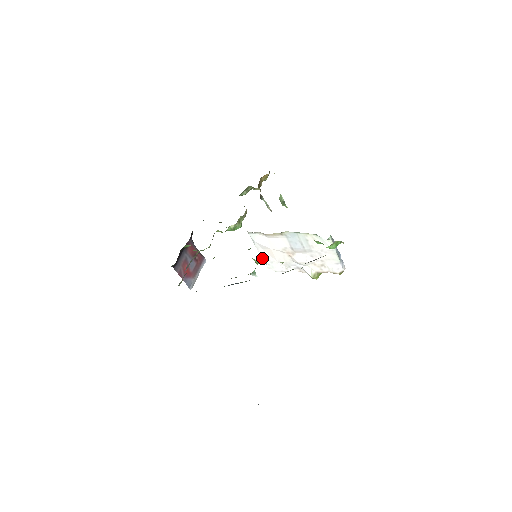
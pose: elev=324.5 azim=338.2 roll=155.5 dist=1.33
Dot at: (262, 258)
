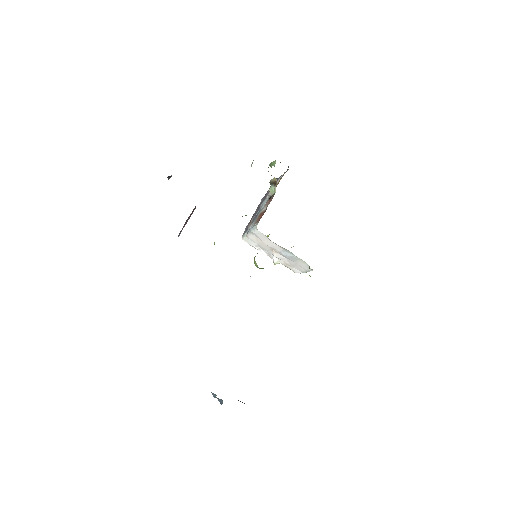
Dot at: (247, 235)
